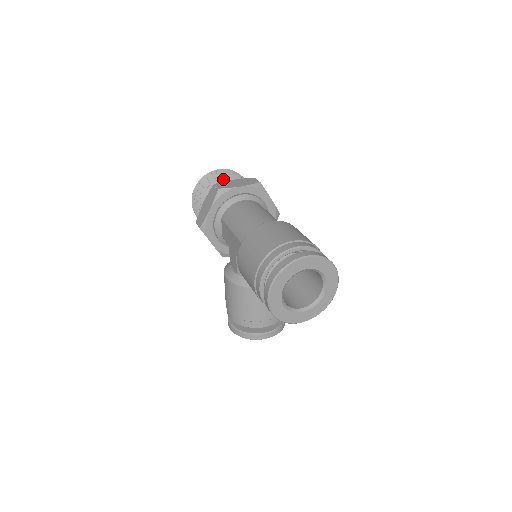
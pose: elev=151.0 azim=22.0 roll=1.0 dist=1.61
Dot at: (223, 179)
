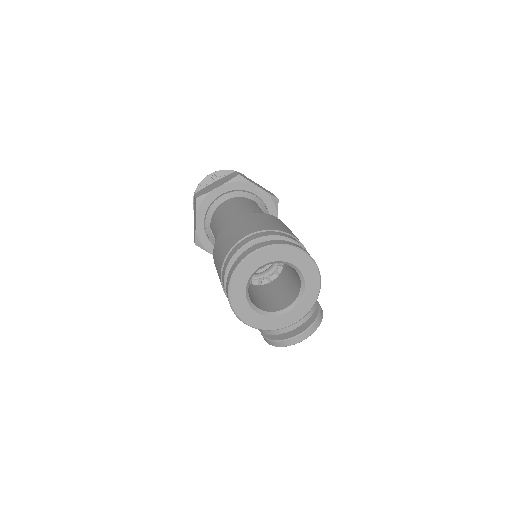
Dot at: occluded
